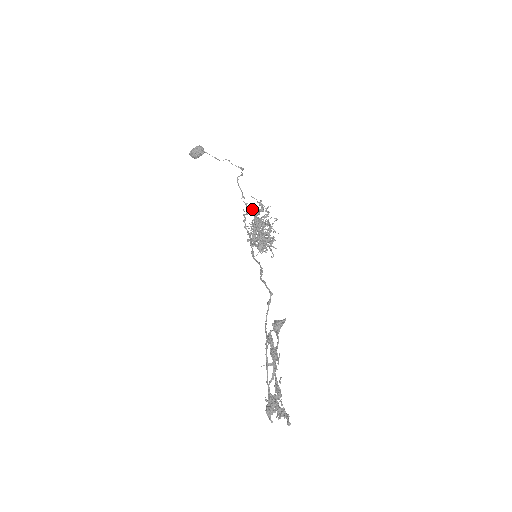
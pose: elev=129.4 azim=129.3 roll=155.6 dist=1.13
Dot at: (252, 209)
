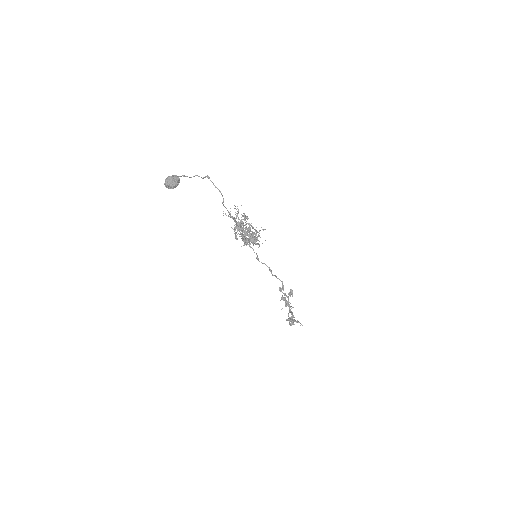
Dot at: (242, 224)
